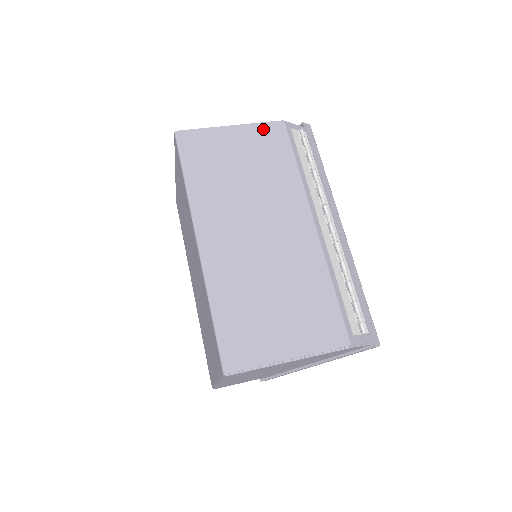
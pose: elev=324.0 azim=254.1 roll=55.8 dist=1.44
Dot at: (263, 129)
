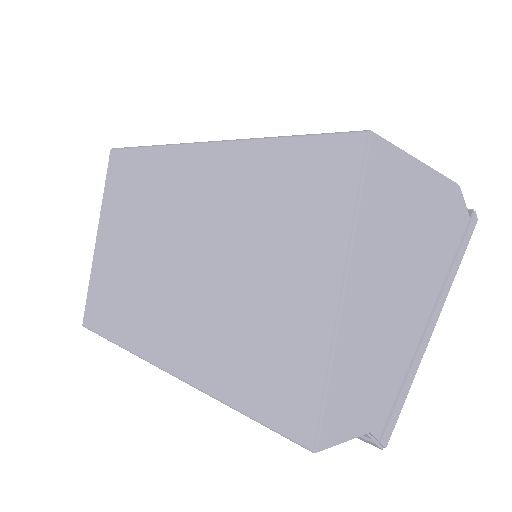
Dot at: occluded
